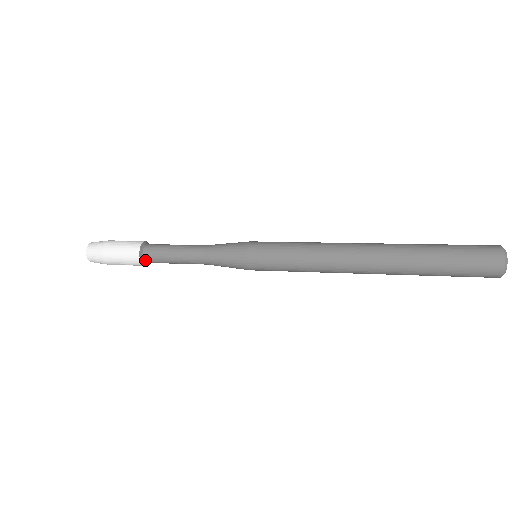
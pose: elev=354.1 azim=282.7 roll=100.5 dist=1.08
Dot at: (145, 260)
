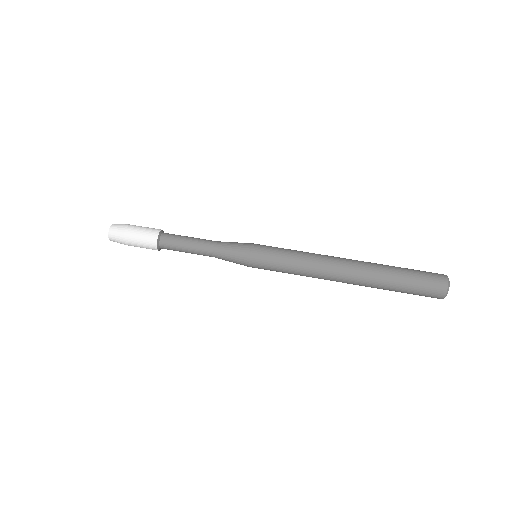
Dot at: (161, 247)
